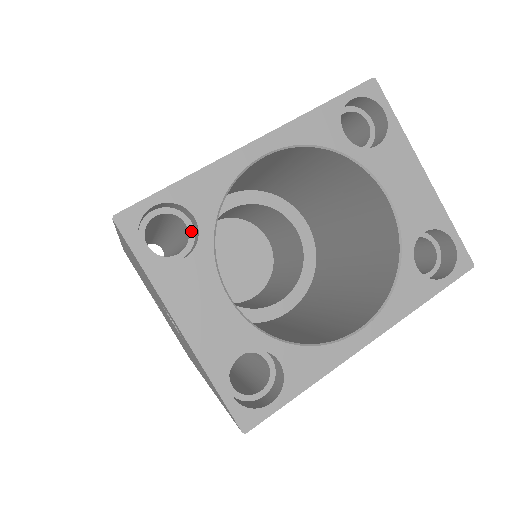
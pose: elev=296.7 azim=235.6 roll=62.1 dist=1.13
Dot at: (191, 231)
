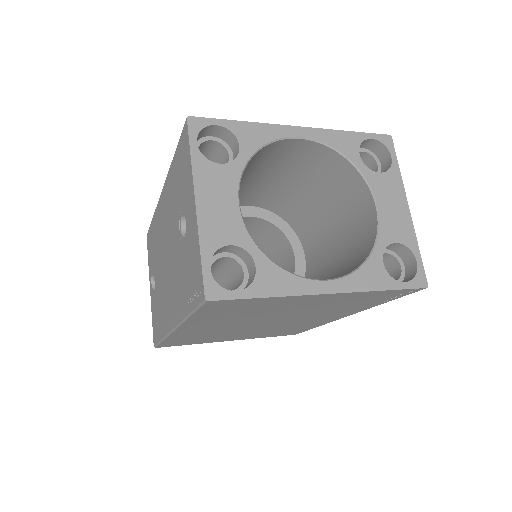
Dot at: (230, 161)
